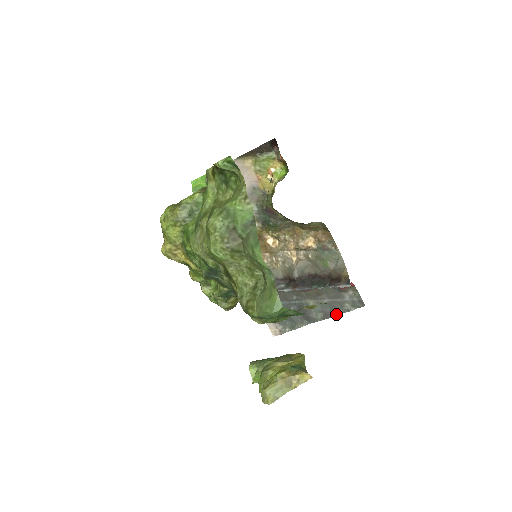
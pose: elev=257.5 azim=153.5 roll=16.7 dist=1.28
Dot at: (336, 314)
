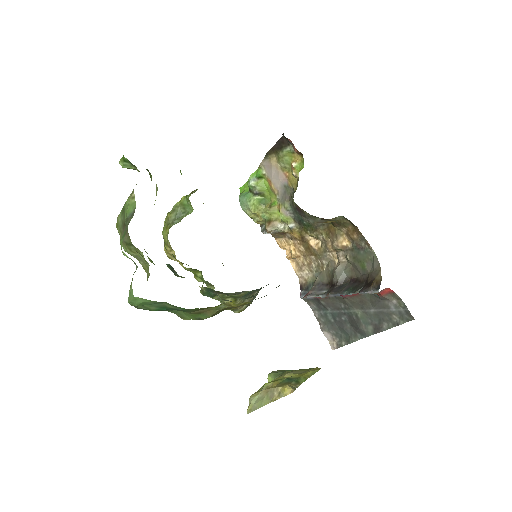
Dot at: (386, 328)
